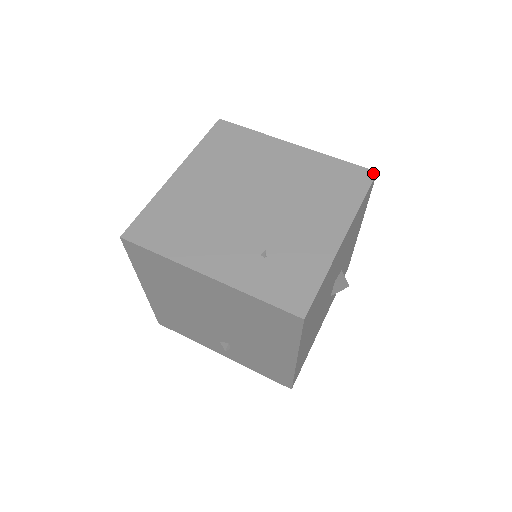
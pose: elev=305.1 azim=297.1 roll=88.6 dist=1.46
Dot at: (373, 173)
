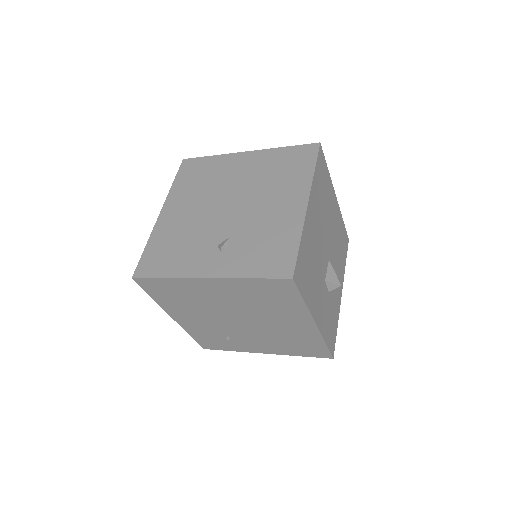
Dot at: occluded
